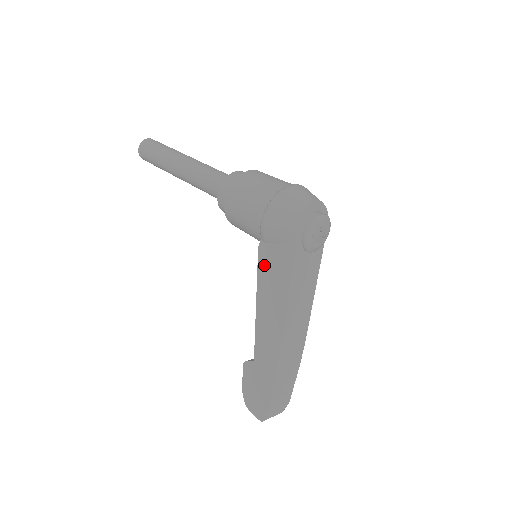
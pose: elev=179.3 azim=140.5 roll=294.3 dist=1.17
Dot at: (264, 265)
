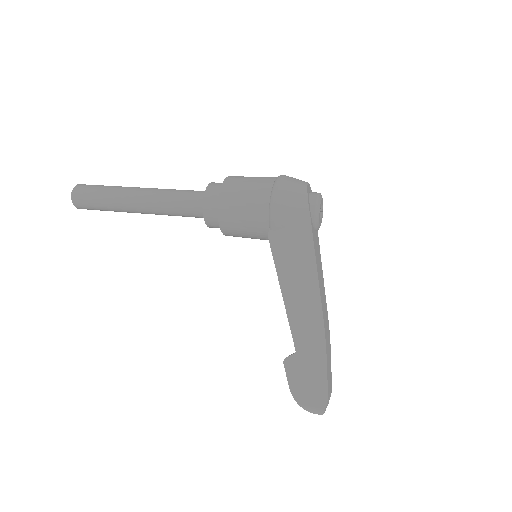
Dot at: (280, 252)
